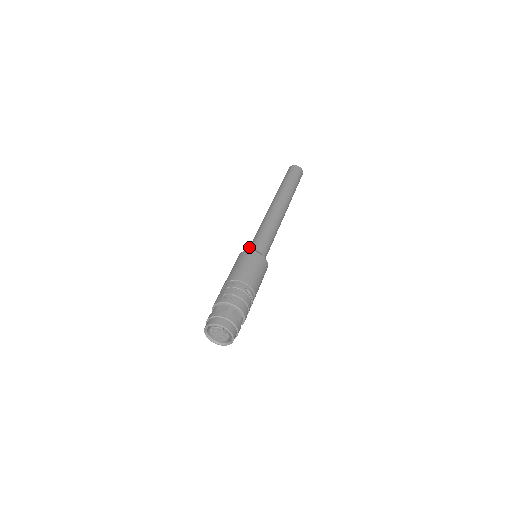
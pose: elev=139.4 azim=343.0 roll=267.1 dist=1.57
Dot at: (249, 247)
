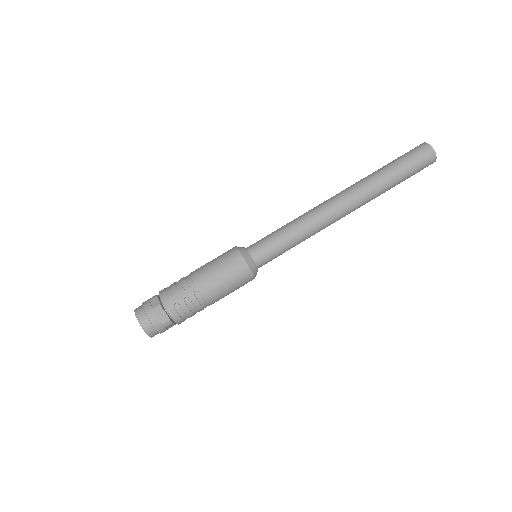
Dot at: (259, 246)
